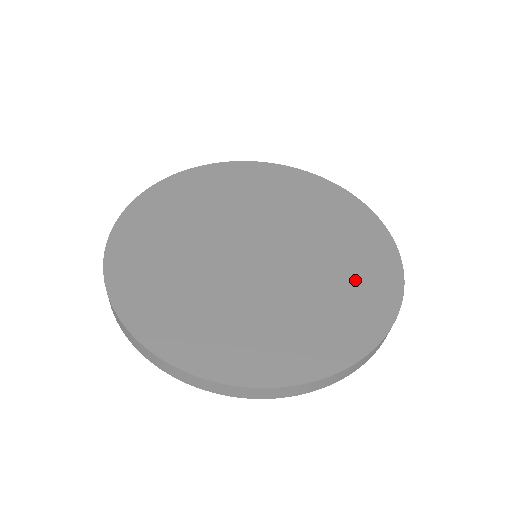
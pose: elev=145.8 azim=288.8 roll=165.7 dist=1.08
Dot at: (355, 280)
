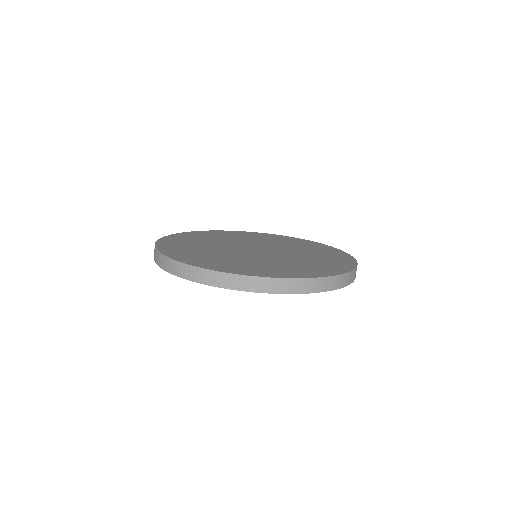
Dot at: (310, 265)
